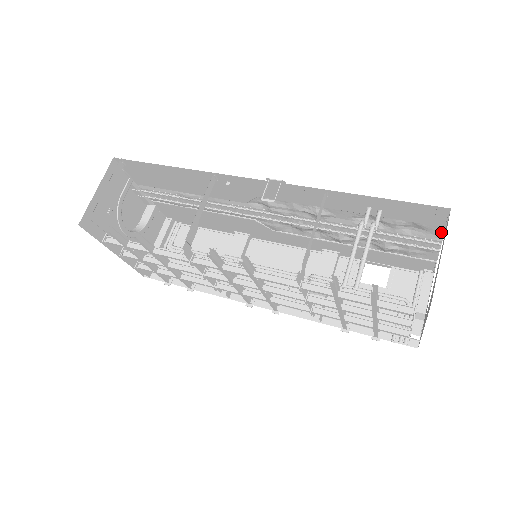
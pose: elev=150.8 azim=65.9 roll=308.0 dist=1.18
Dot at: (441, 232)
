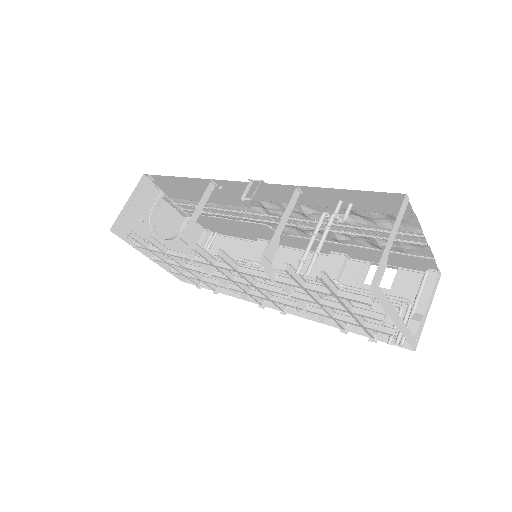
Dot at: (416, 223)
